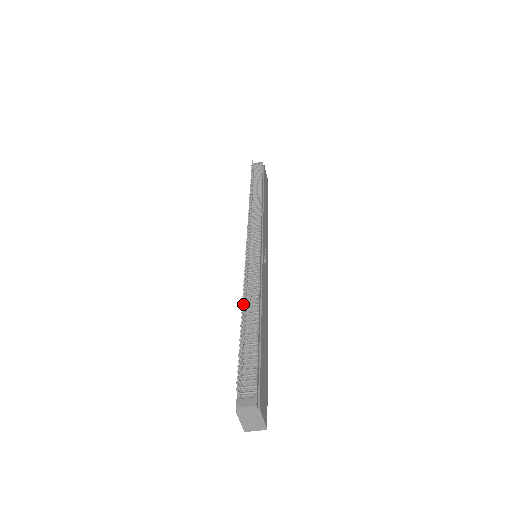
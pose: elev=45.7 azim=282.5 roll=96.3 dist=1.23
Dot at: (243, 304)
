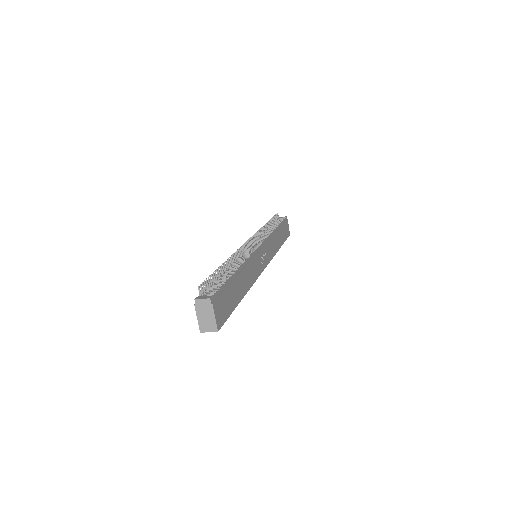
Dot at: (228, 260)
